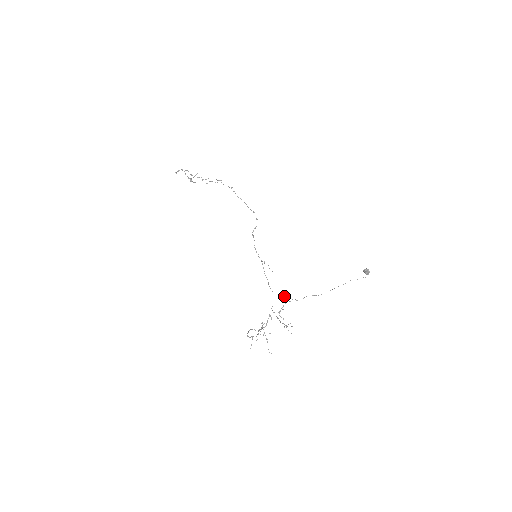
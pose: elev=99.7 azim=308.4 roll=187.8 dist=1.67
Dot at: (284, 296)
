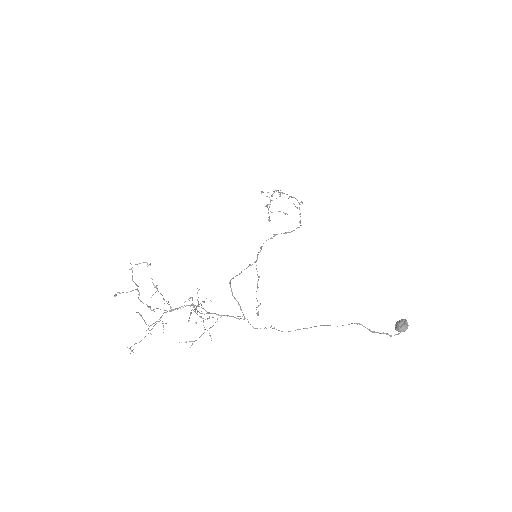
Dot at: (238, 302)
